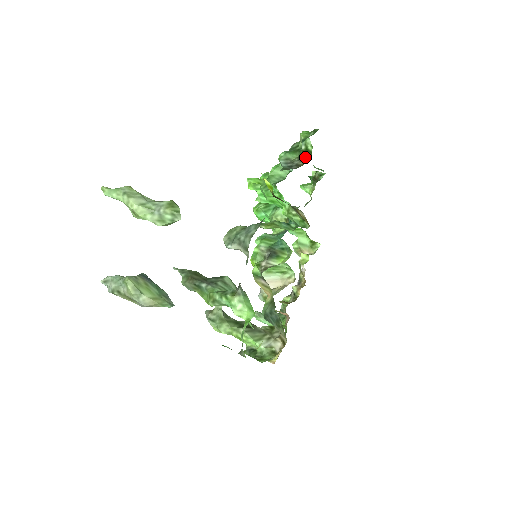
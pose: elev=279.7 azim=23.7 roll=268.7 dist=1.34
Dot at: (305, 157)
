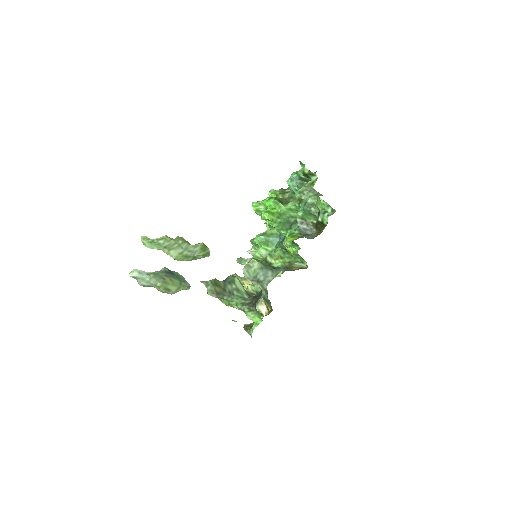
Dot at: (319, 227)
